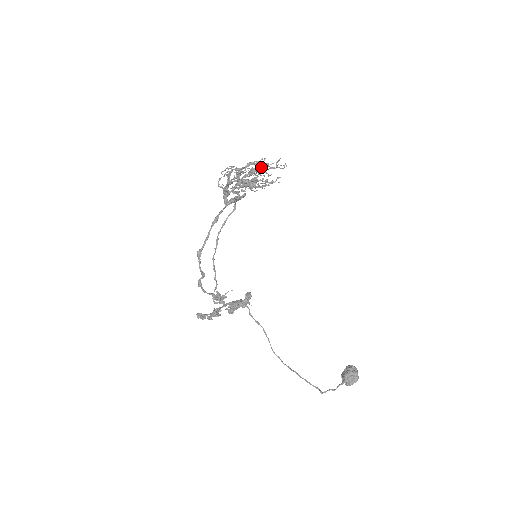
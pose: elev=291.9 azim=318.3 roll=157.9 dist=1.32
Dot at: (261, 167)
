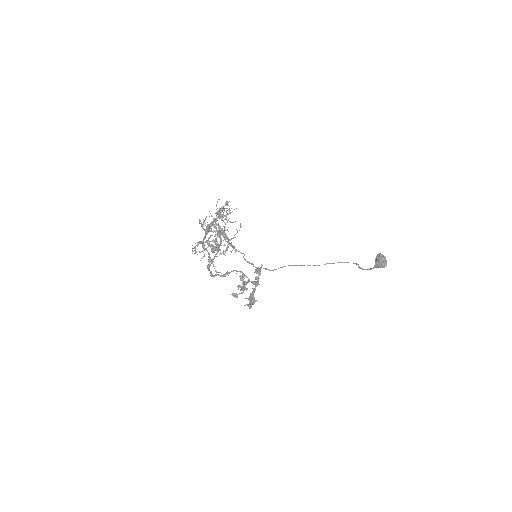
Dot at: occluded
